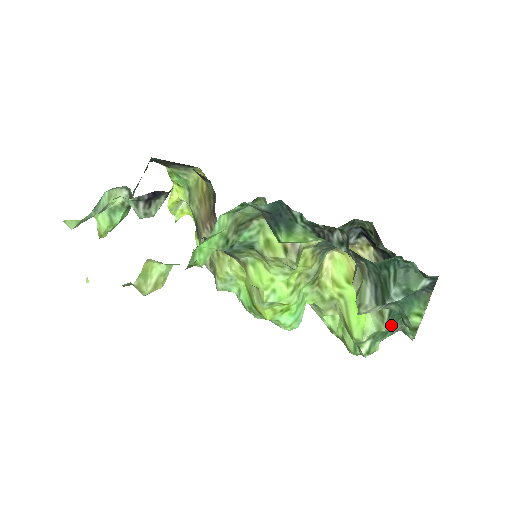
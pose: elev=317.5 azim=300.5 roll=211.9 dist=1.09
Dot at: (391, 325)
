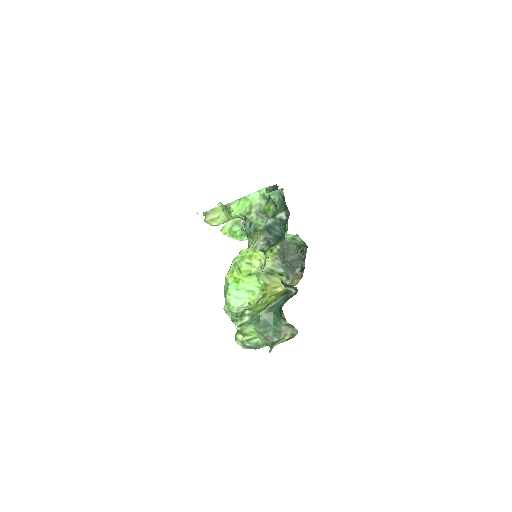
Dot at: (267, 319)
